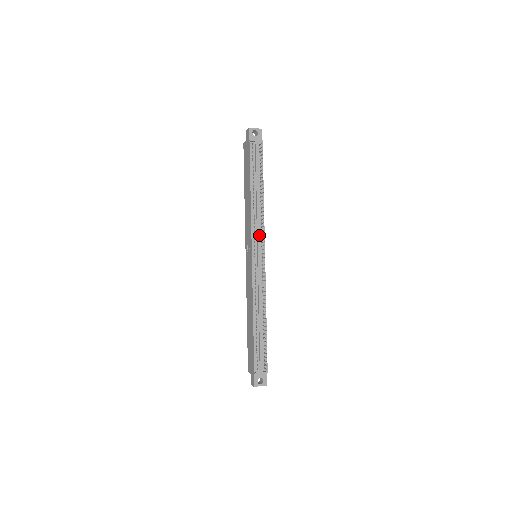
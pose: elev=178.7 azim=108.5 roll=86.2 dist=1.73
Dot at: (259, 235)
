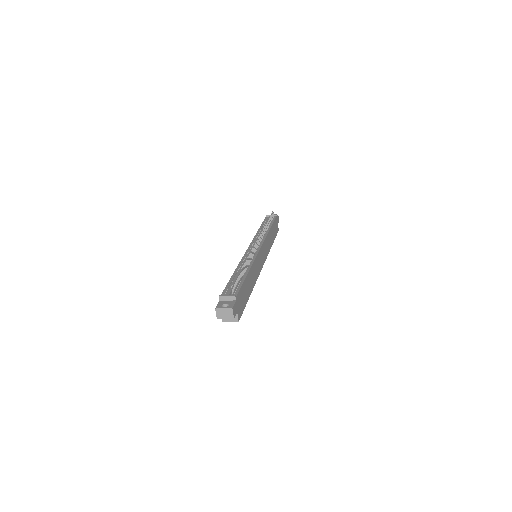
Dot at: occluded
